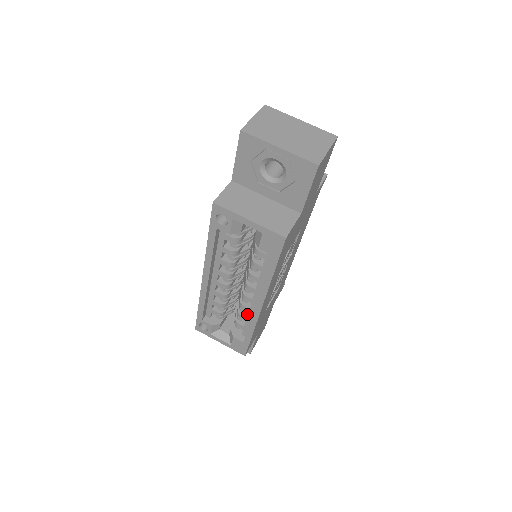
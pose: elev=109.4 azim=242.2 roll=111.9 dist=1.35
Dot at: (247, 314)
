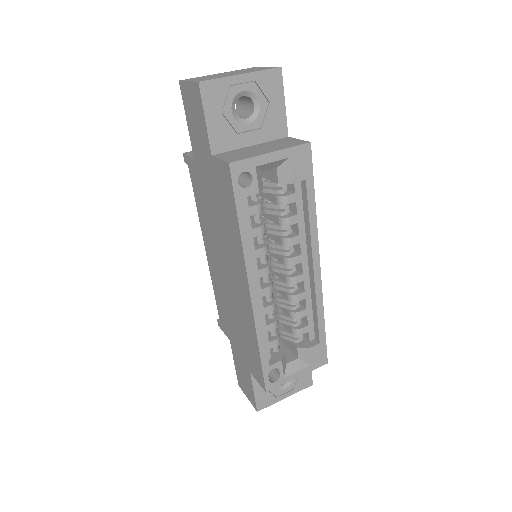
Dot at: (302, 307)
